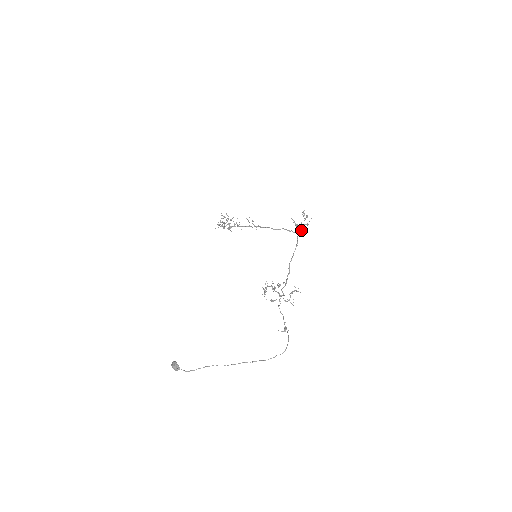
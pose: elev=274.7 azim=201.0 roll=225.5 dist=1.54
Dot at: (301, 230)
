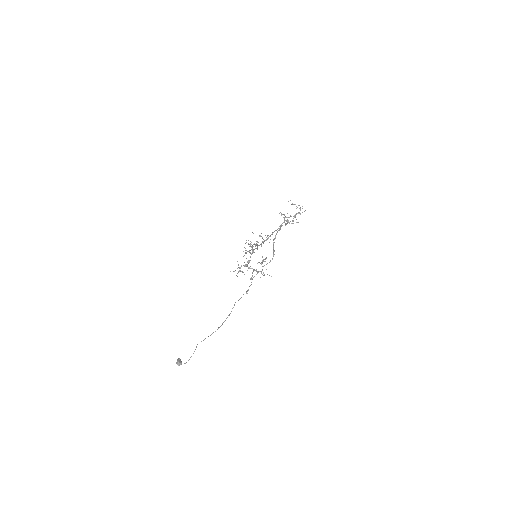
Dot at: occluded
